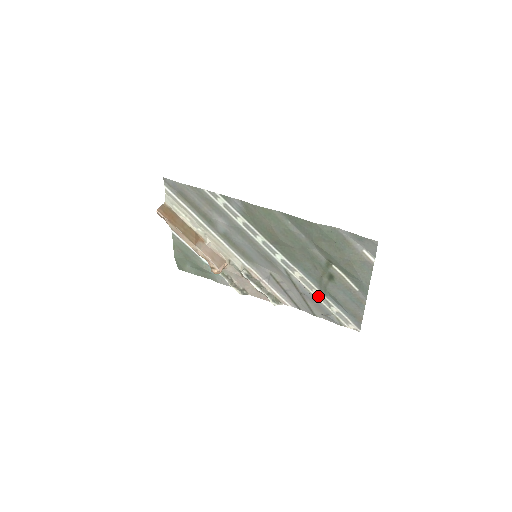
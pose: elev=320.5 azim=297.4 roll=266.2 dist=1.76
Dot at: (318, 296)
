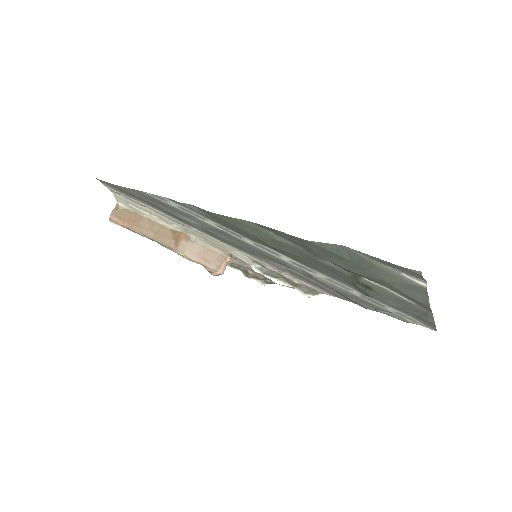
Dot at: (361, 296)
